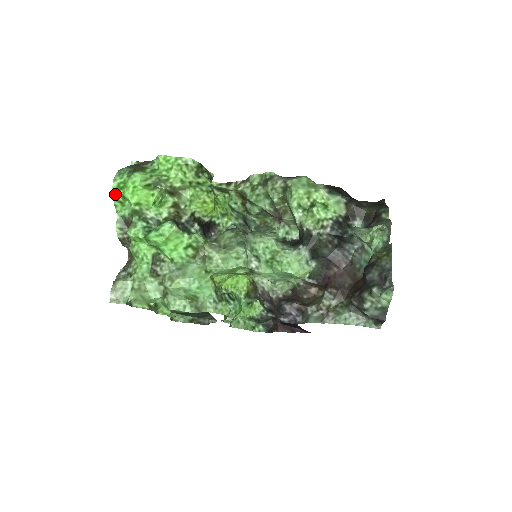
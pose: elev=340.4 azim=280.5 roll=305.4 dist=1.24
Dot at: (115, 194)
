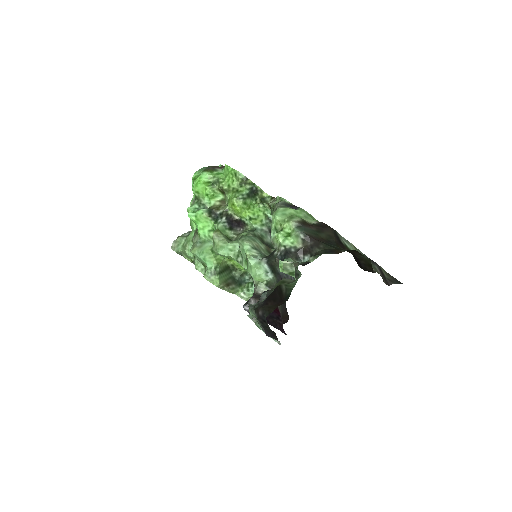
Dot at: occluded
